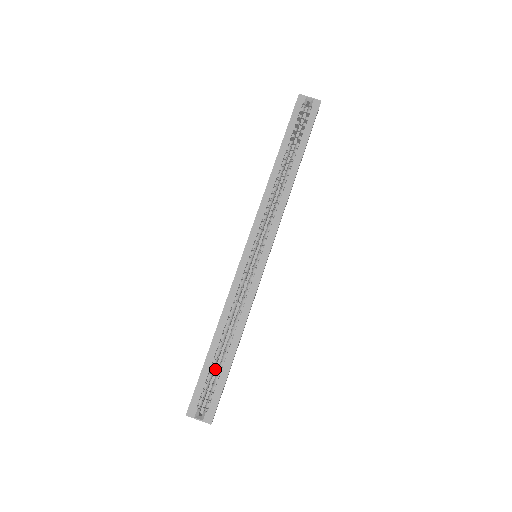
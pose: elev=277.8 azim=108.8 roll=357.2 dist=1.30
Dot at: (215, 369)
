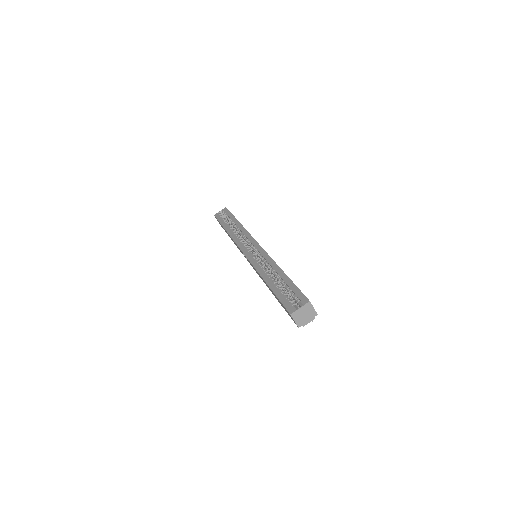
Dot at: occluded
